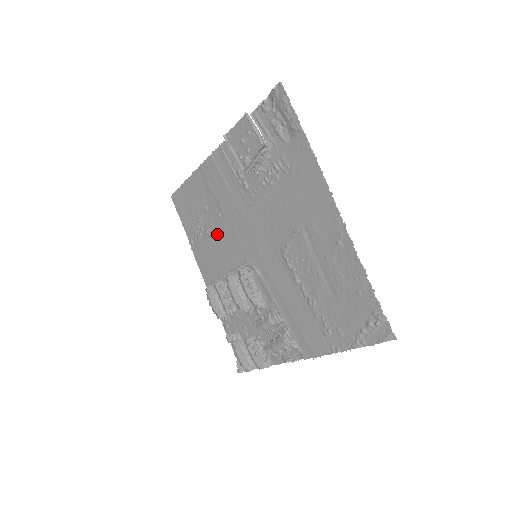
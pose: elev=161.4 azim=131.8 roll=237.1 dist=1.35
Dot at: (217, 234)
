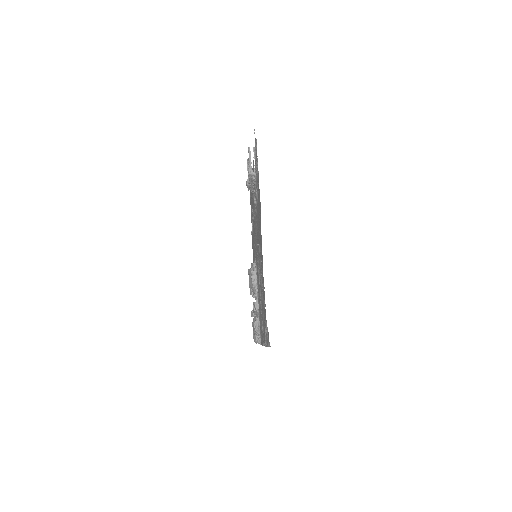
Dot at: (253, 232)
